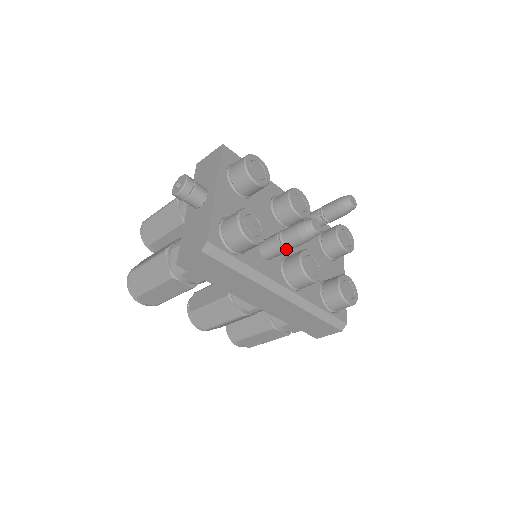
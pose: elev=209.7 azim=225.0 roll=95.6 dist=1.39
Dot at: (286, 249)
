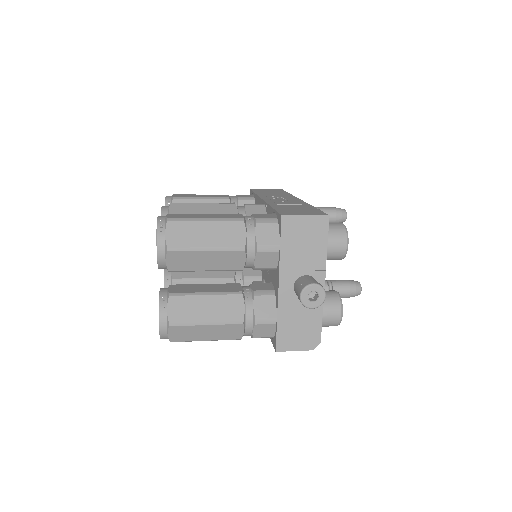
Dot at: occluded
